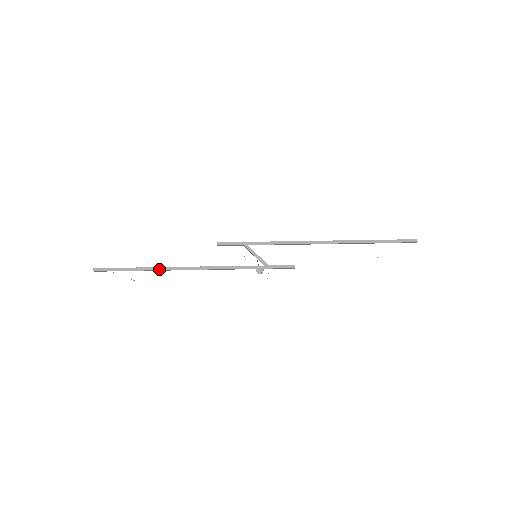
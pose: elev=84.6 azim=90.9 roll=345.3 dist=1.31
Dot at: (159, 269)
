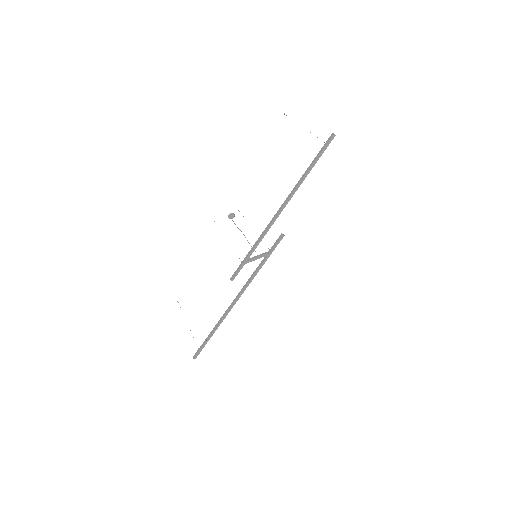
Dot at: (222, 321)
